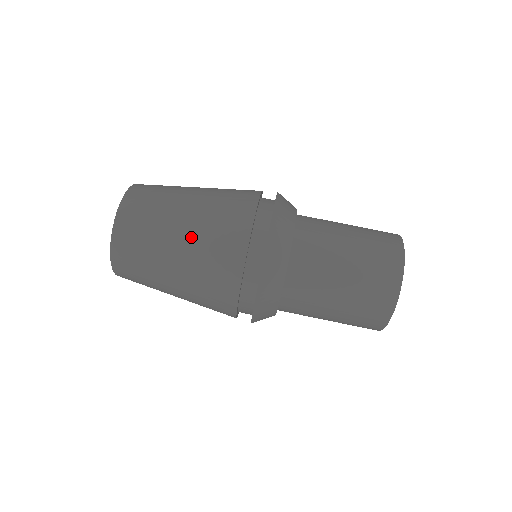
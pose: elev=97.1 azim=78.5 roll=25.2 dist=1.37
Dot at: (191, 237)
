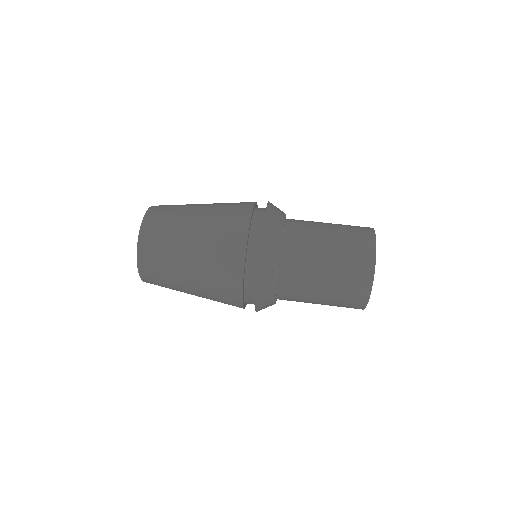
Dot at: (210, 206)
